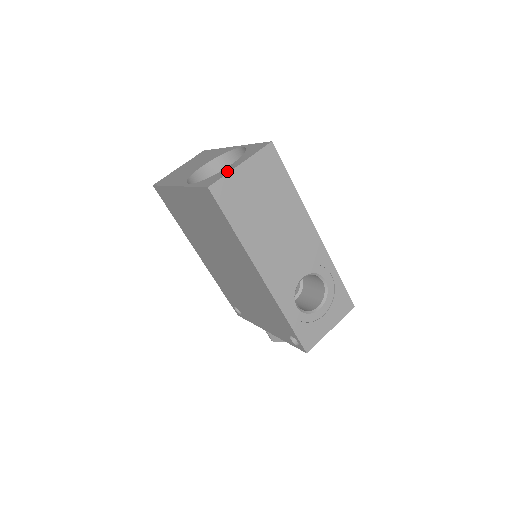
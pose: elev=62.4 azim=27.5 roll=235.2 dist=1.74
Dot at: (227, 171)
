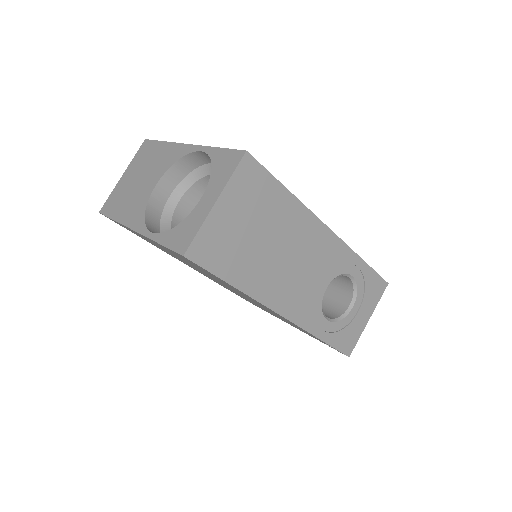
Dot at: (200, 219)
